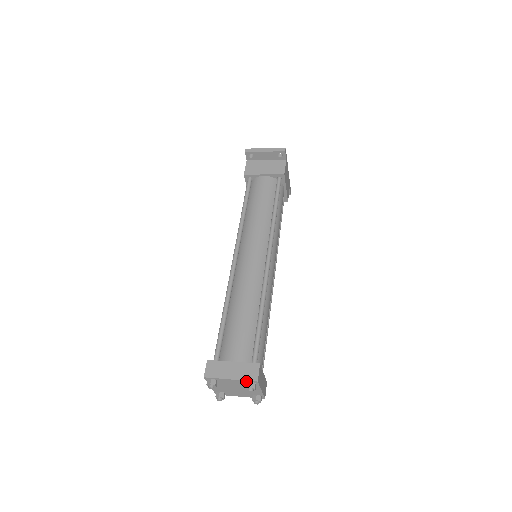
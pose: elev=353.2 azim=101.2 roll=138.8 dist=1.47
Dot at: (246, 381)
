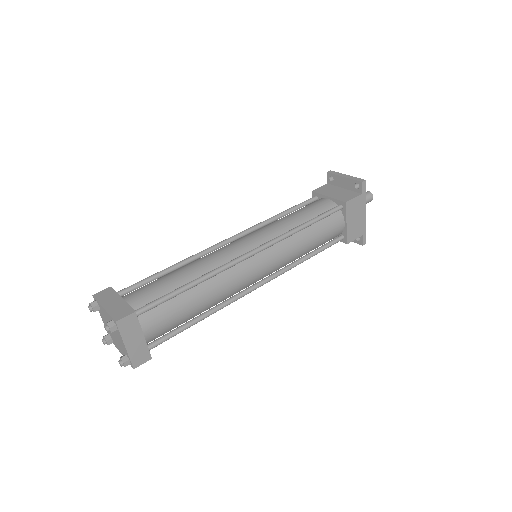
Dot at: (111, 317)
